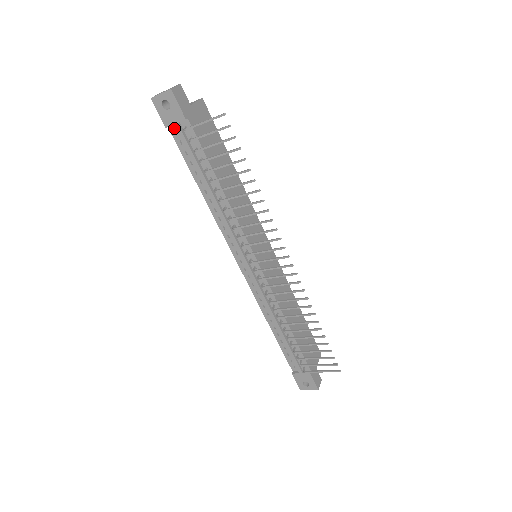
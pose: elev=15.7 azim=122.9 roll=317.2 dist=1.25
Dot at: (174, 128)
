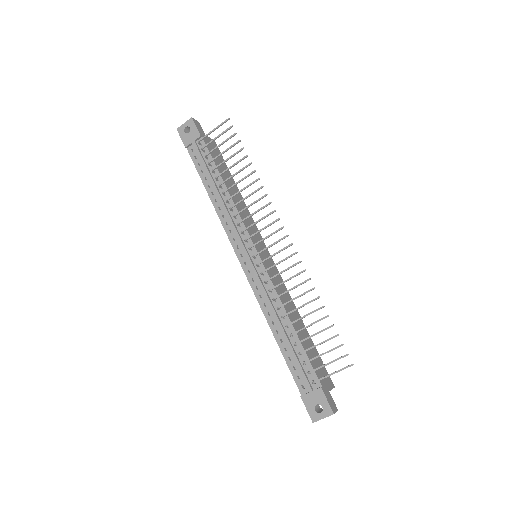
Dot at: (191, 148)
